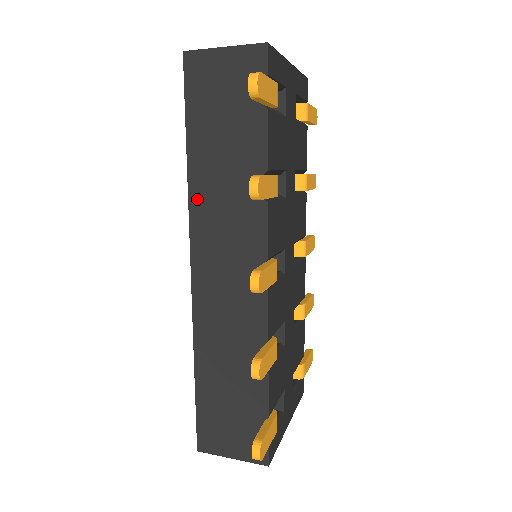
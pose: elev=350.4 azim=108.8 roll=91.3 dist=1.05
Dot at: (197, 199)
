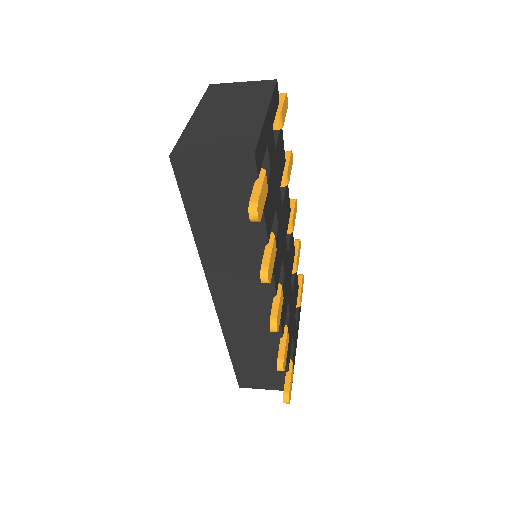
Dot at: (209, 261)
